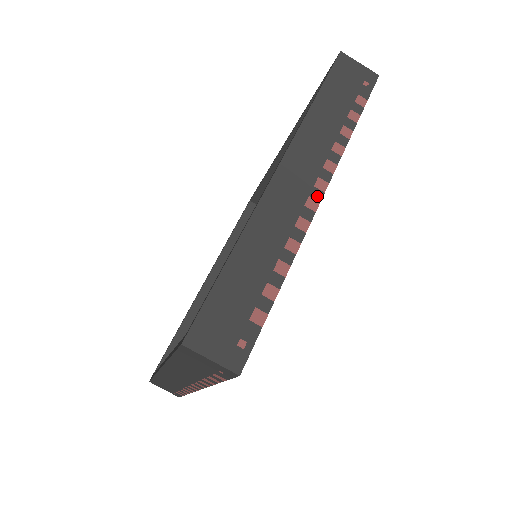
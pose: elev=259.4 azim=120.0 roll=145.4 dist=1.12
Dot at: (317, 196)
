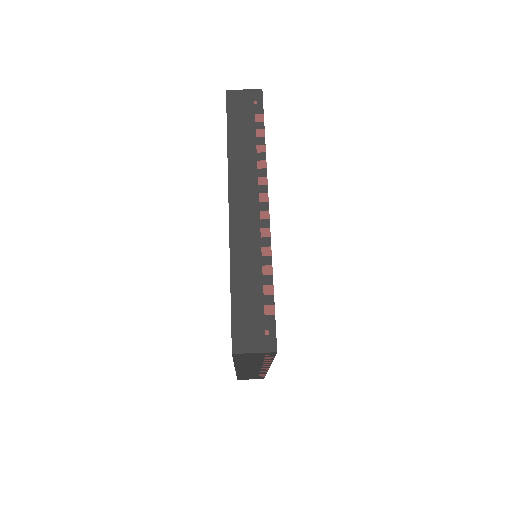
Dot at: occluded
